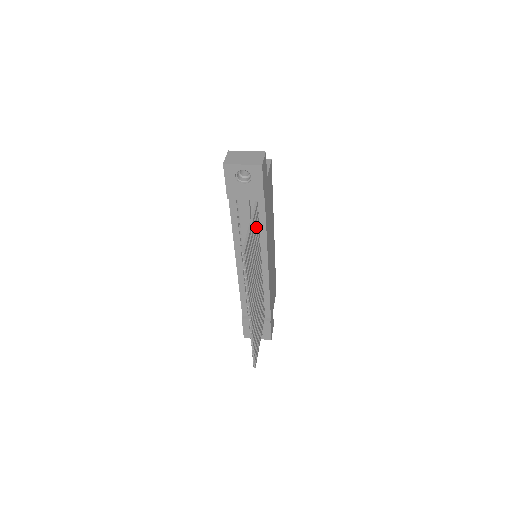
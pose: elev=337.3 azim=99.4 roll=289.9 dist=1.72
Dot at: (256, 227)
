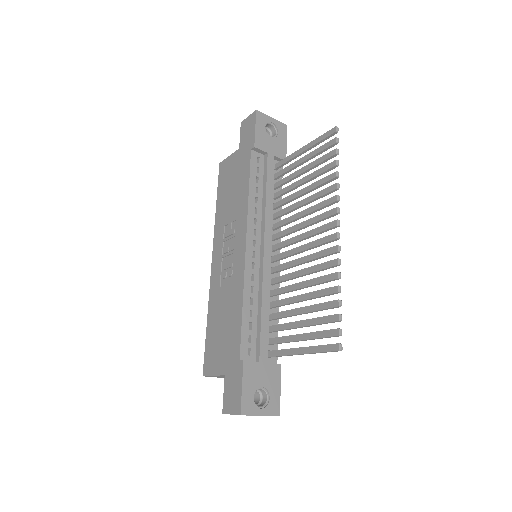
Dot at: (287, 179)
